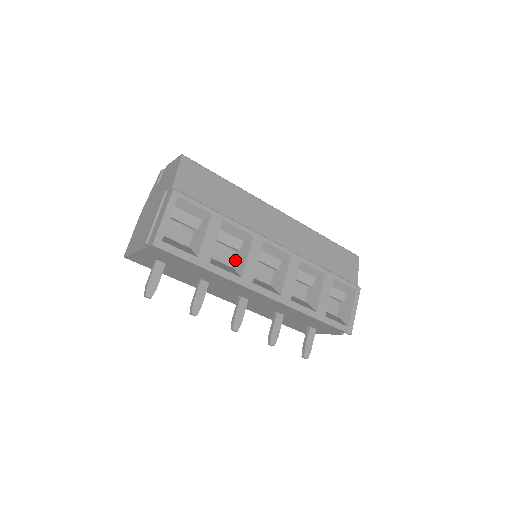
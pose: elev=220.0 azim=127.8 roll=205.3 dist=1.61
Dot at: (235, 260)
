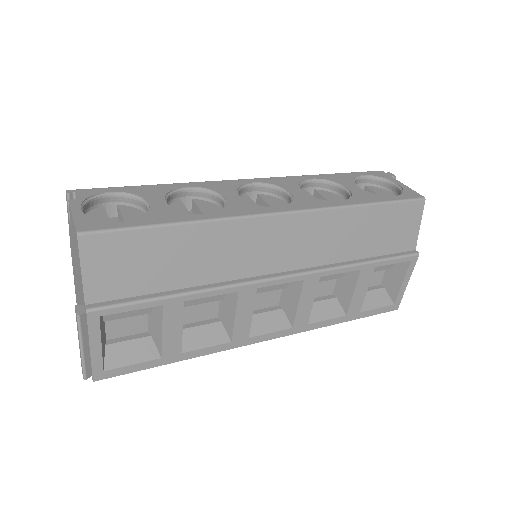
Dot at: (220, 310)
